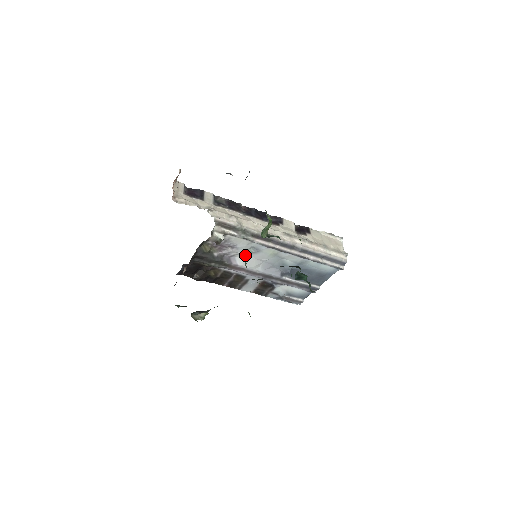
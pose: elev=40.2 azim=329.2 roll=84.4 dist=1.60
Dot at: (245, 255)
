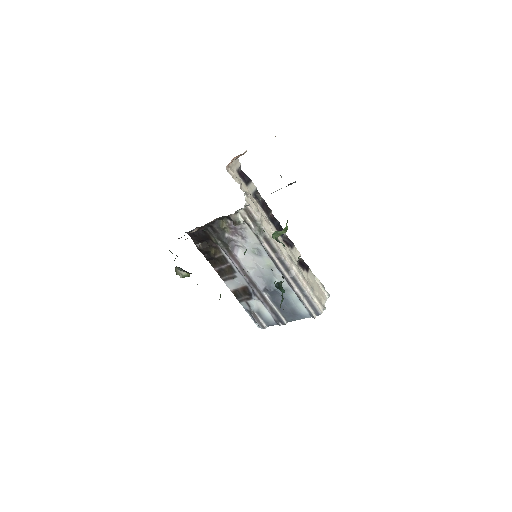
Dot at: (248, 252)
